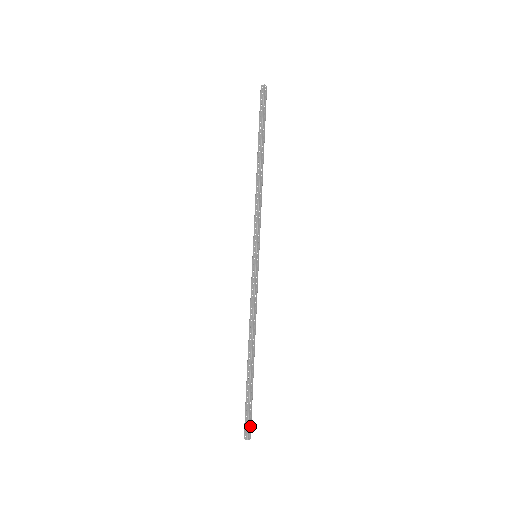
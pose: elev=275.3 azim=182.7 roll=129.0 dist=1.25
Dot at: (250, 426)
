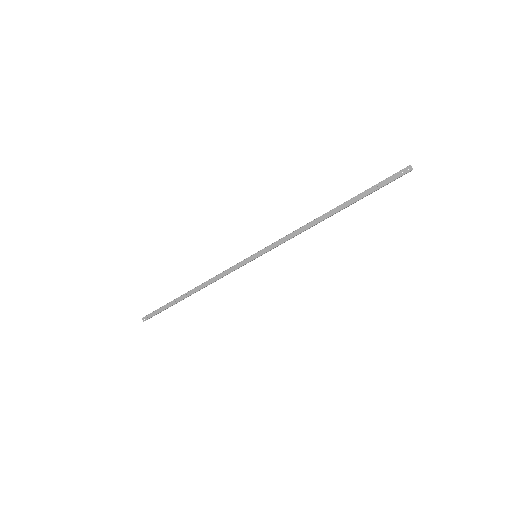
Dot at: occluded
